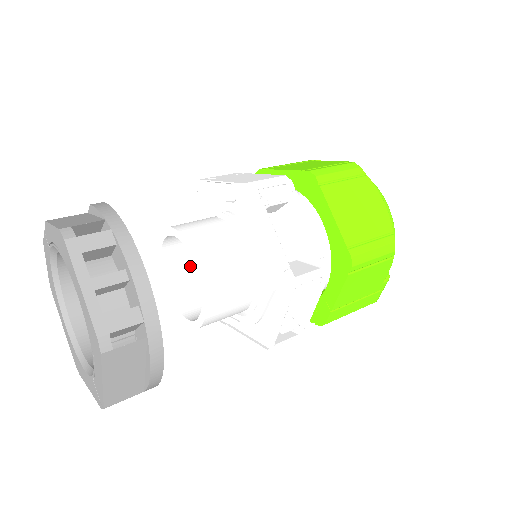
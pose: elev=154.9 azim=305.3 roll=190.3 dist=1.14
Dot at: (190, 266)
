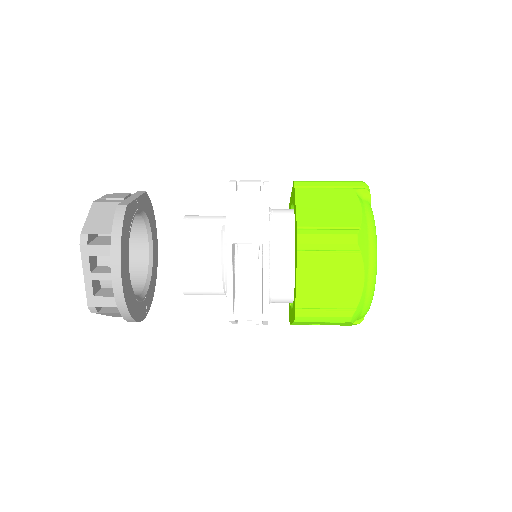
Dot at: occluded
